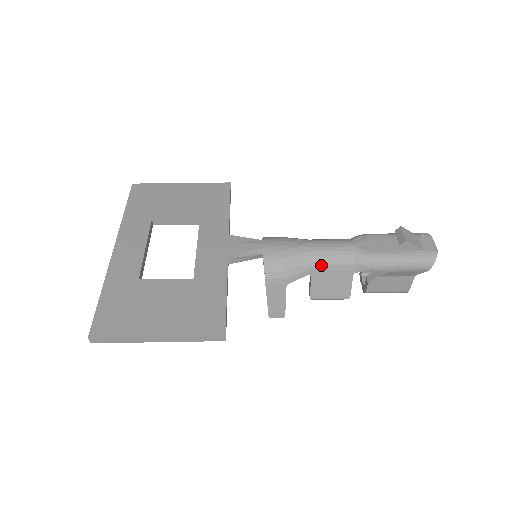
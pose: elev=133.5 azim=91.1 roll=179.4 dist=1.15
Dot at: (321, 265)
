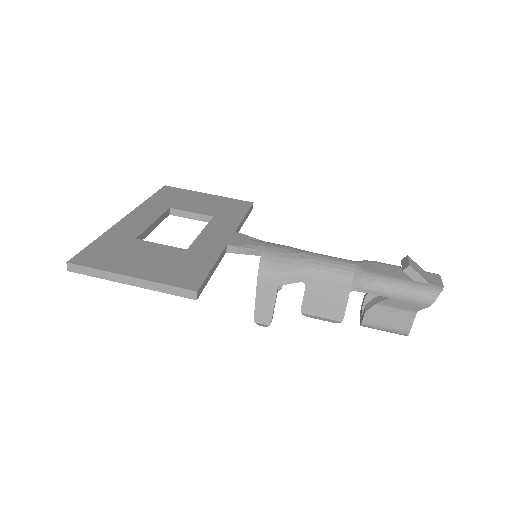
Dot at: (318, 274)
